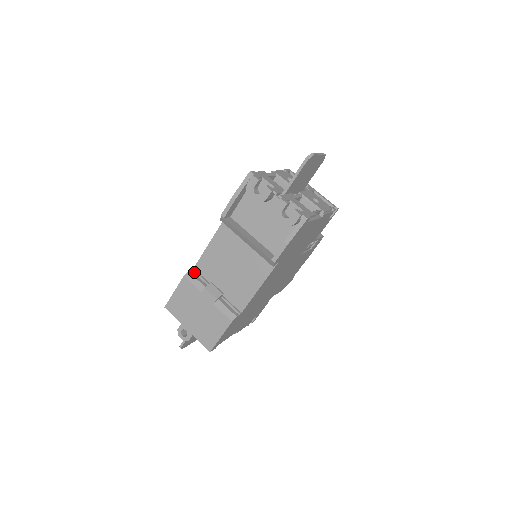
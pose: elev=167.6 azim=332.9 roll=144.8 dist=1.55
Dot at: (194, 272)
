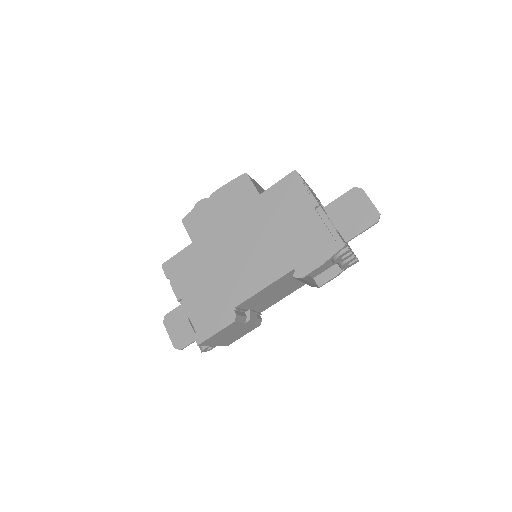
Dot at: (236, 310)
